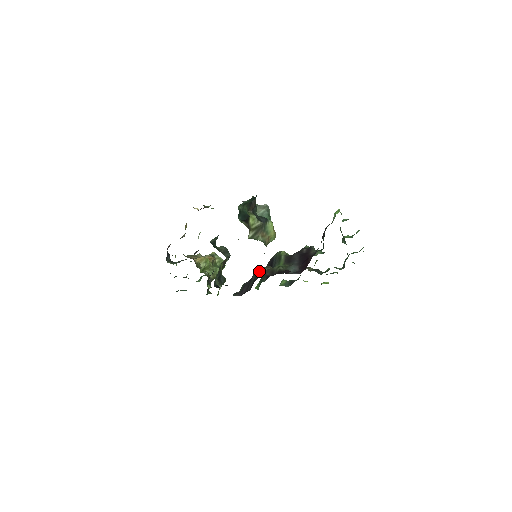
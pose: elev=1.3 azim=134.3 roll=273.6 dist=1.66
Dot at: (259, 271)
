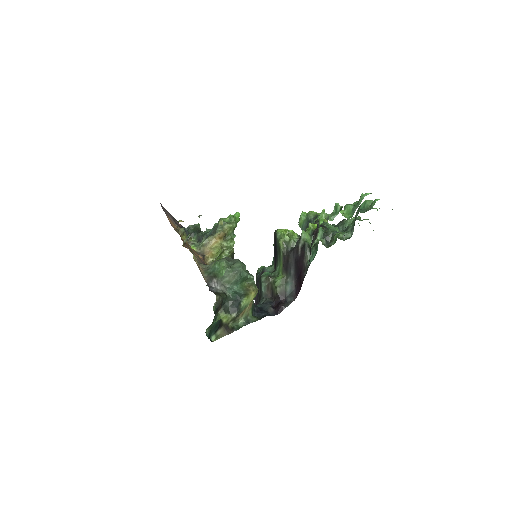
Dot at: (261, 286)
